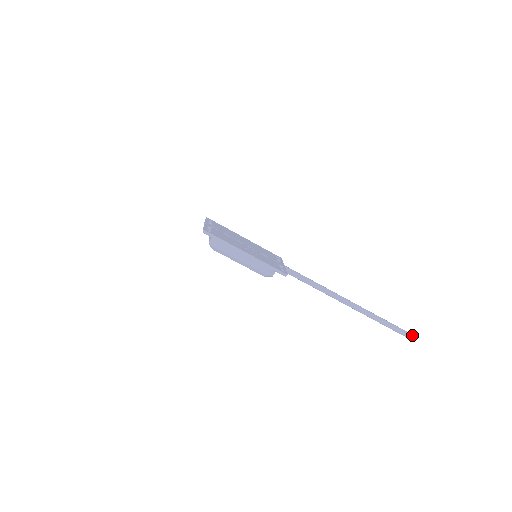
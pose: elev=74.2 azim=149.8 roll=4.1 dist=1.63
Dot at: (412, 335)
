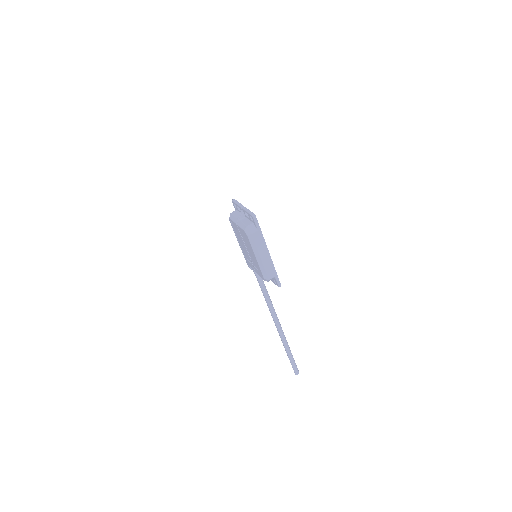
Dot at: occluded
